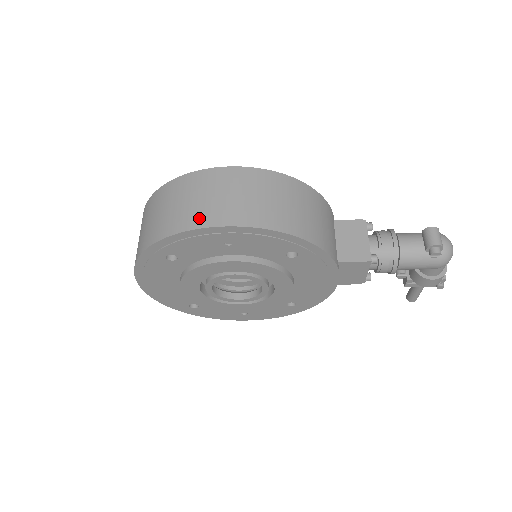
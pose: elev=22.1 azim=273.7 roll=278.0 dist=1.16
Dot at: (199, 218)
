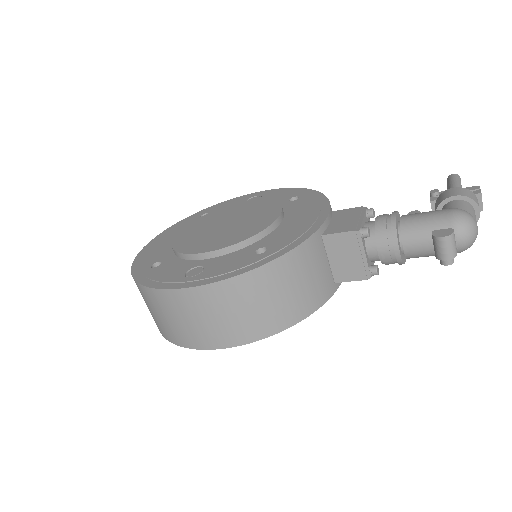
Dot at: (185, 339)
